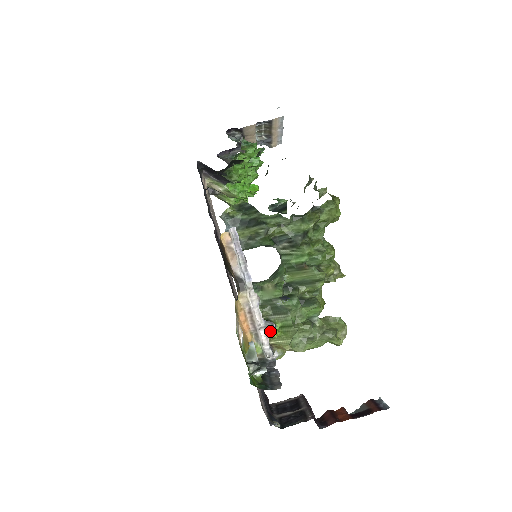
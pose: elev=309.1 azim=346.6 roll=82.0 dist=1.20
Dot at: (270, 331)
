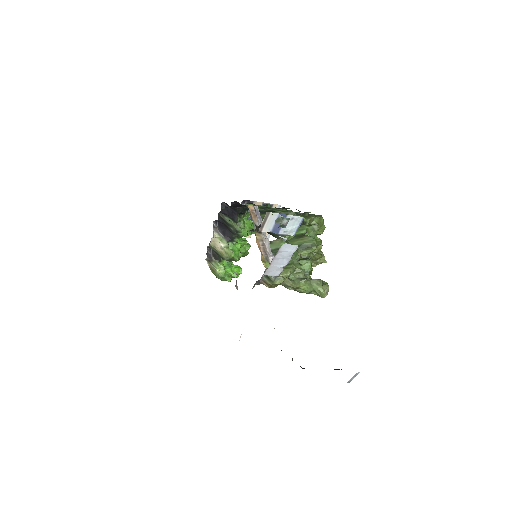
Dot at: occluded
